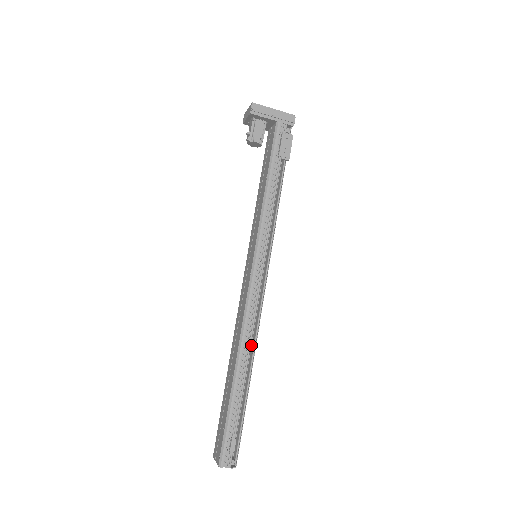
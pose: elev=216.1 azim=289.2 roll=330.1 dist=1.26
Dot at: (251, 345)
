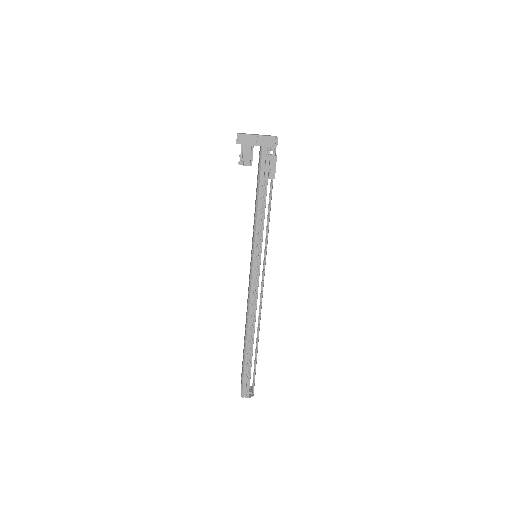
Dot at: occluded
